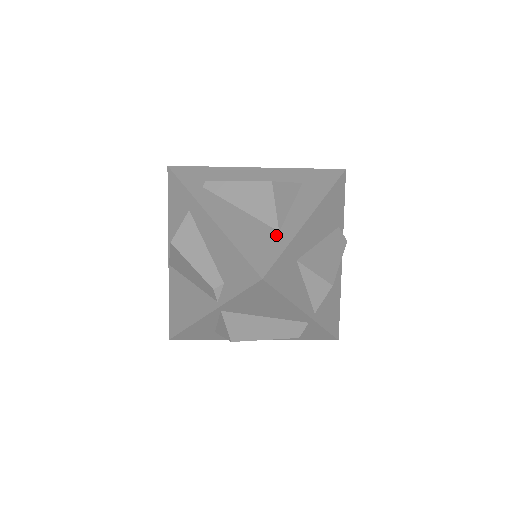
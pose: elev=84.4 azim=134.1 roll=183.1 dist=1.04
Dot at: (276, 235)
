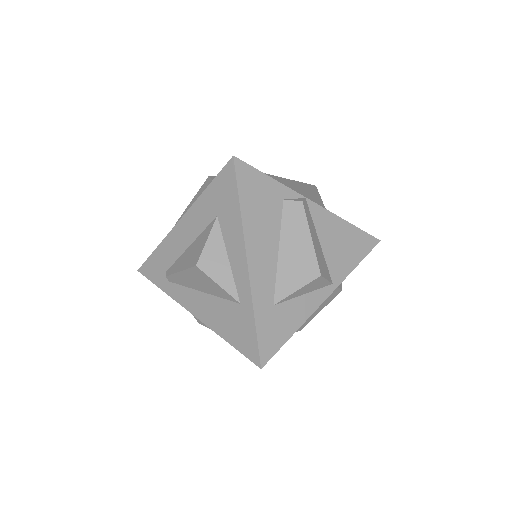
Dot at: (241, 310)
